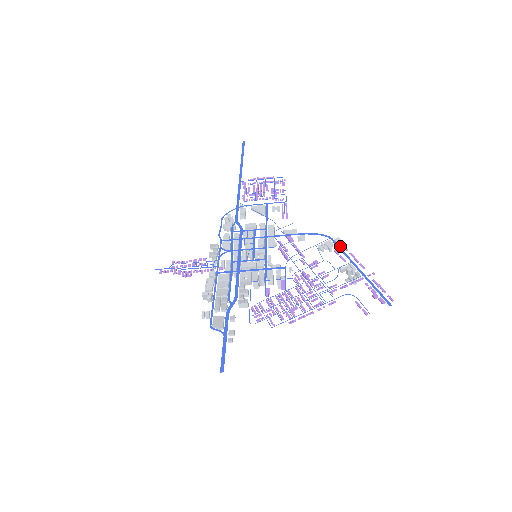
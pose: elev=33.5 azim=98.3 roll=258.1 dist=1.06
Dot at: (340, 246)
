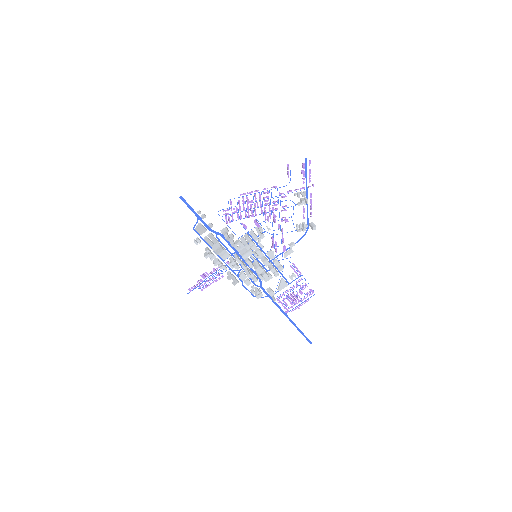
Dot at: (315, 226)
